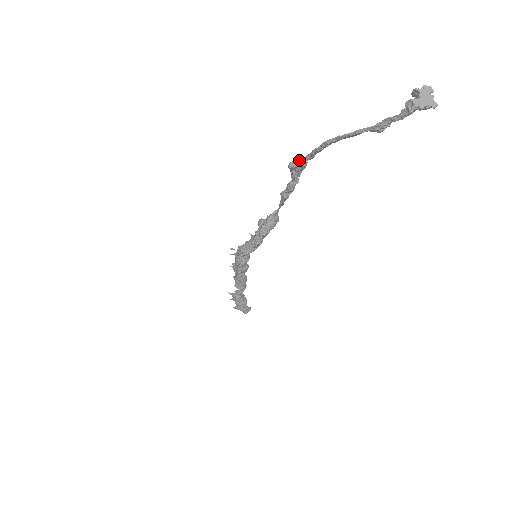
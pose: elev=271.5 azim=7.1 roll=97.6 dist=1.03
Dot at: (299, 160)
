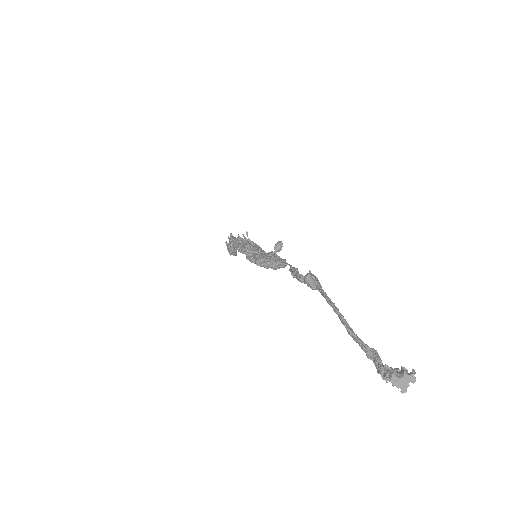
Dot at: (315, 281)
